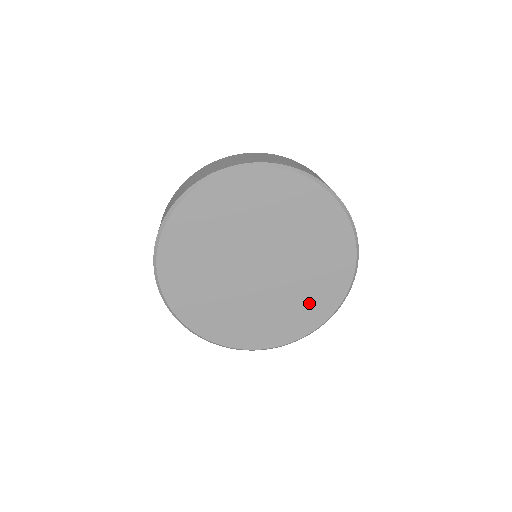
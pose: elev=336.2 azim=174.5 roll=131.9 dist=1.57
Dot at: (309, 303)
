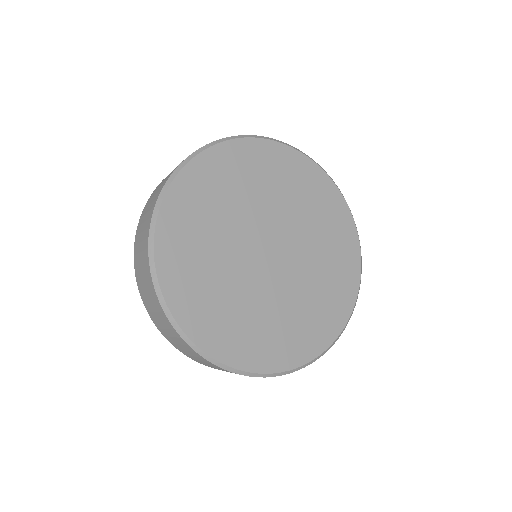
Dot at: (323, 305)
